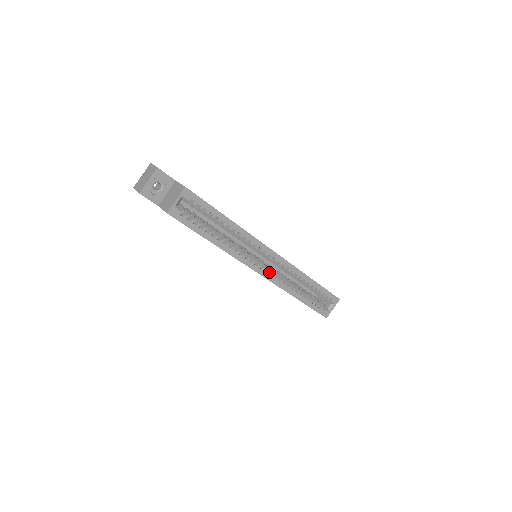
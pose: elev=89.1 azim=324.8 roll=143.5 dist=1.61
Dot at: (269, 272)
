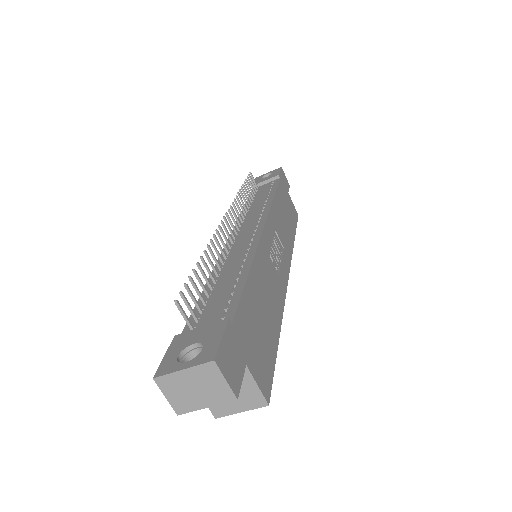
Dot at: occluded
